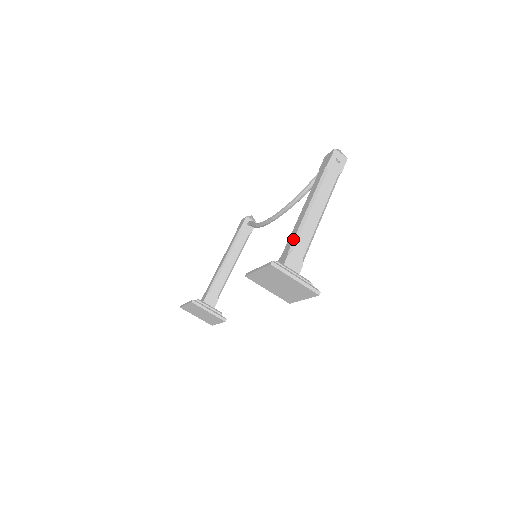
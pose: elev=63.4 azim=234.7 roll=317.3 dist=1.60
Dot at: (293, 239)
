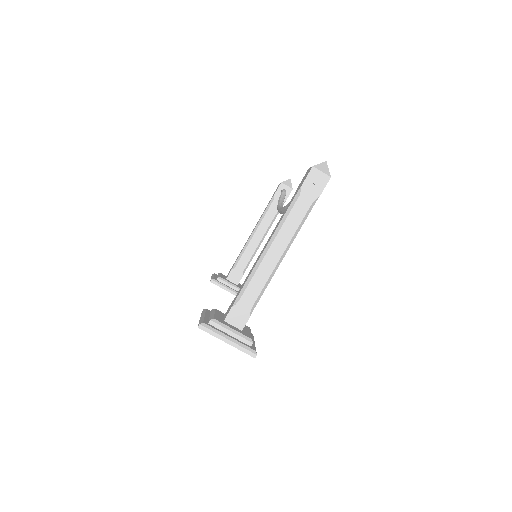
Dot at: (243, 286)
